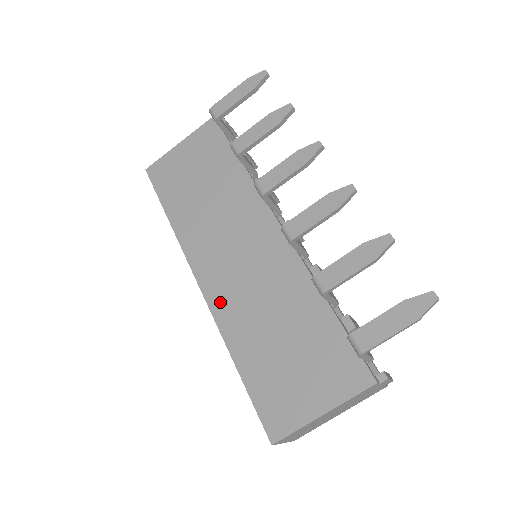
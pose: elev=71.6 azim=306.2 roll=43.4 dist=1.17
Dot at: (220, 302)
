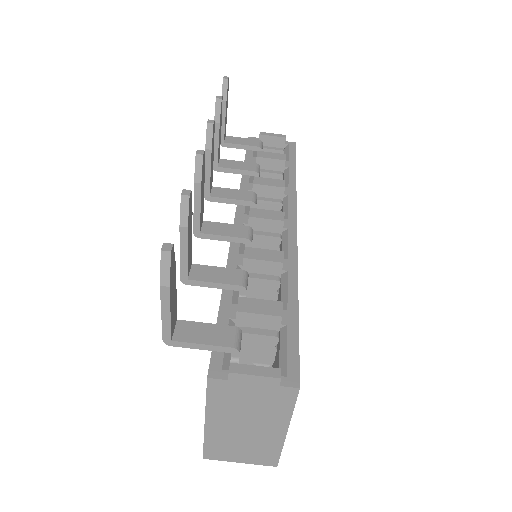
Dot at: occluded
